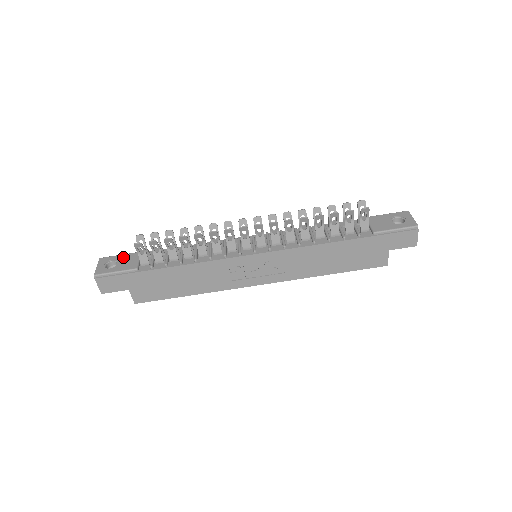
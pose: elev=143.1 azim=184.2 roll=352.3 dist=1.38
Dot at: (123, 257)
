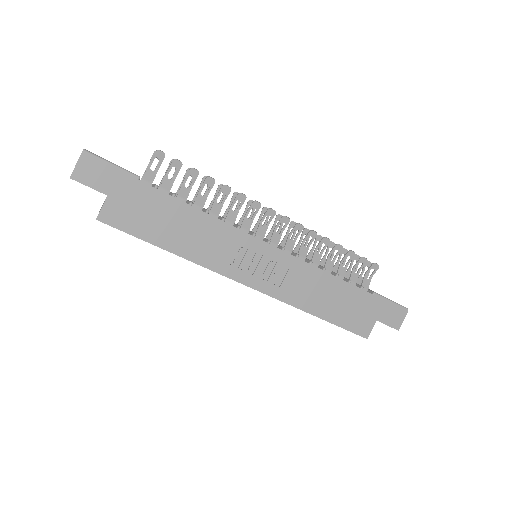
Dot at: occluded
